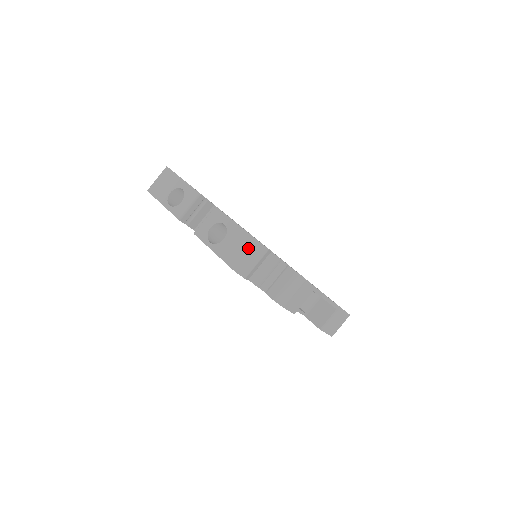
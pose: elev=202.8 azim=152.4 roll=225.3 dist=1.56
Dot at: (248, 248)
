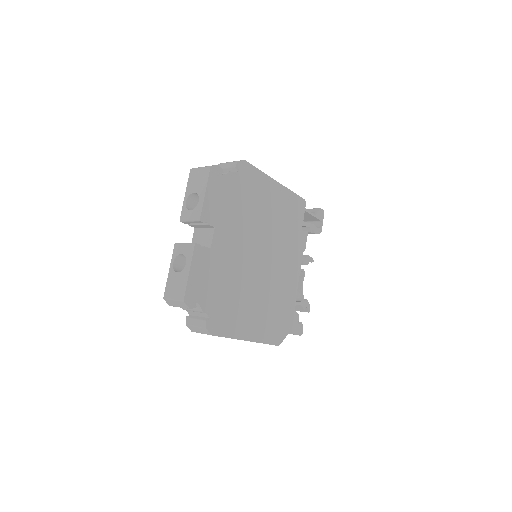
Dot at: (177, 297)
